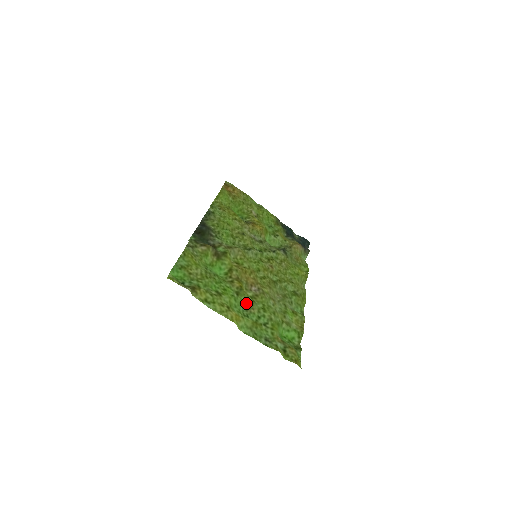
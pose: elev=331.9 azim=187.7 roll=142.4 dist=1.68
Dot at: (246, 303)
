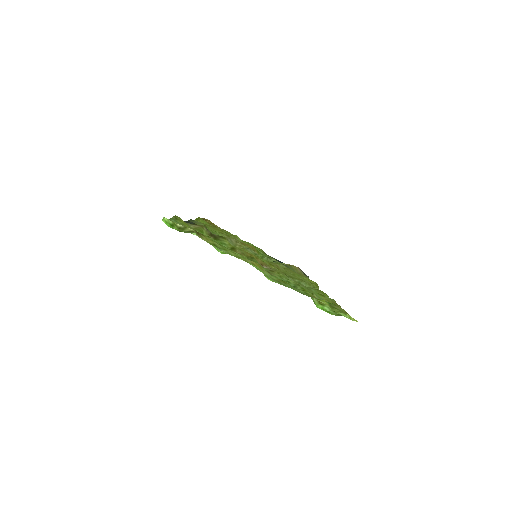
Dot at: (263, 268)
